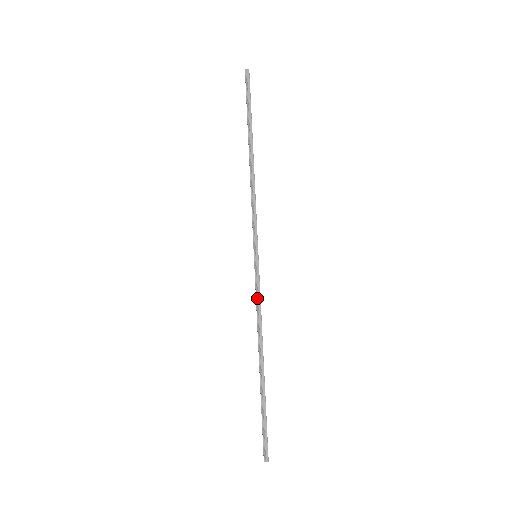
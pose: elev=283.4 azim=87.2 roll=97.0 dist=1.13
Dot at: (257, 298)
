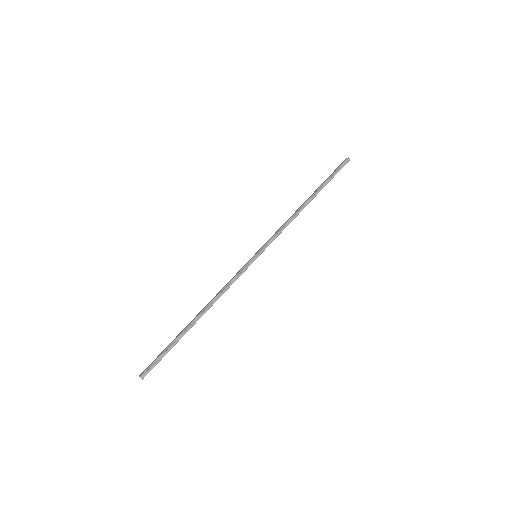
Dot at: (234, 279)
